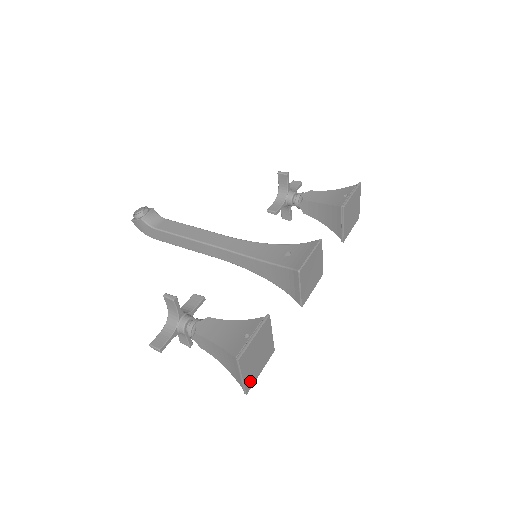
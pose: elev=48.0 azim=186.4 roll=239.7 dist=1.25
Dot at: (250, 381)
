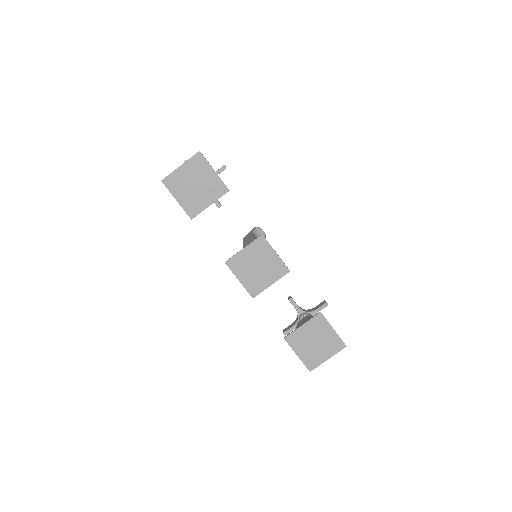
Dot at: (173, 182)
